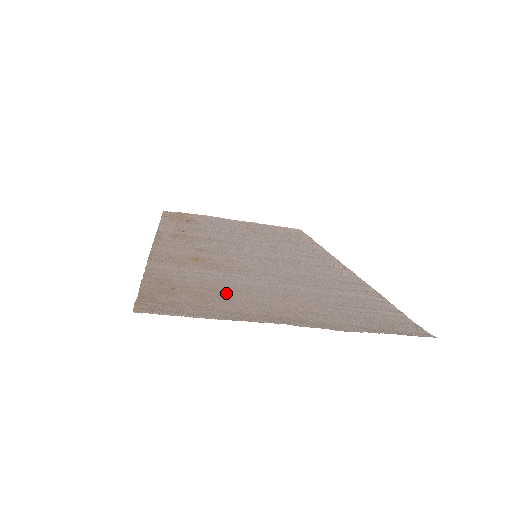
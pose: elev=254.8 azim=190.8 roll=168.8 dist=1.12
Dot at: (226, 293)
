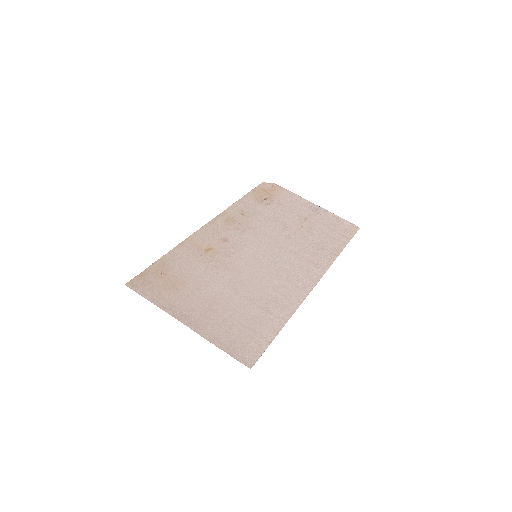
Dot at: (184, 286)
